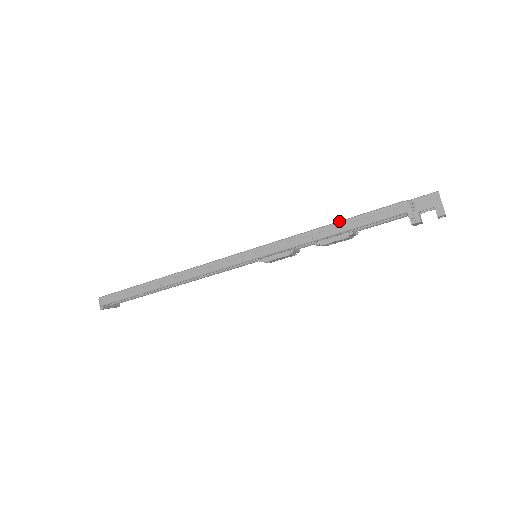
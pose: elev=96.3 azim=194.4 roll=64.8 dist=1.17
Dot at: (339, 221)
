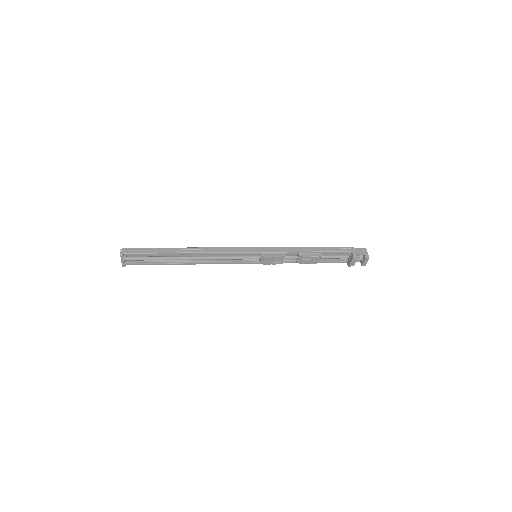
Dot at: occluded
